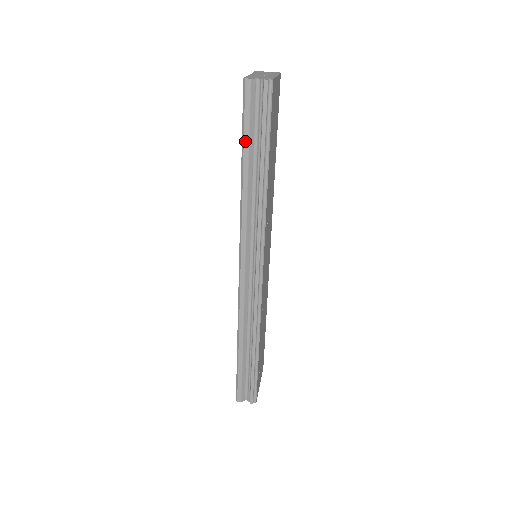
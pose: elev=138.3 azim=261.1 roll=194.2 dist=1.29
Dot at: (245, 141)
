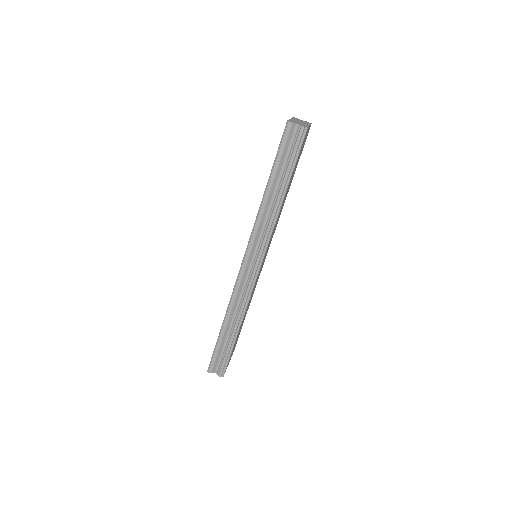
Dot at: (275, 165)
